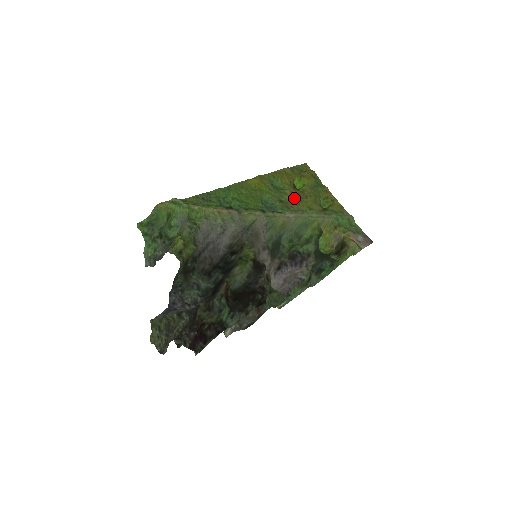
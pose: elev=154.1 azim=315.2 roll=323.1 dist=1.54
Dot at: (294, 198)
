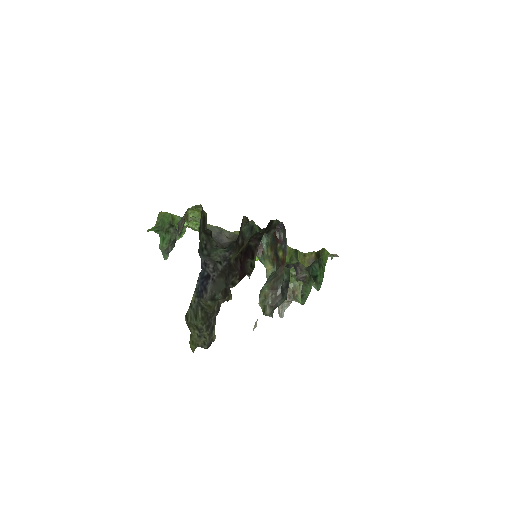
Dot at: occluded
